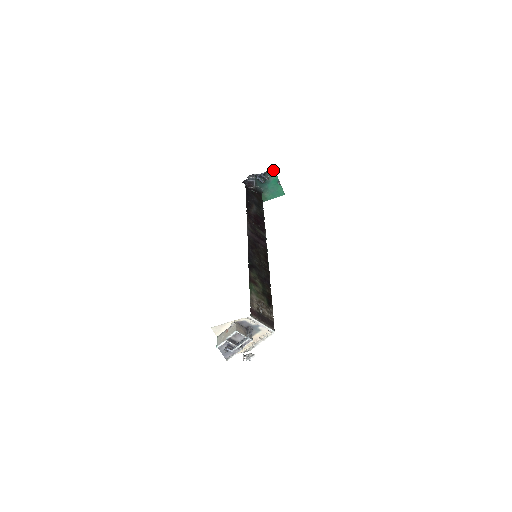
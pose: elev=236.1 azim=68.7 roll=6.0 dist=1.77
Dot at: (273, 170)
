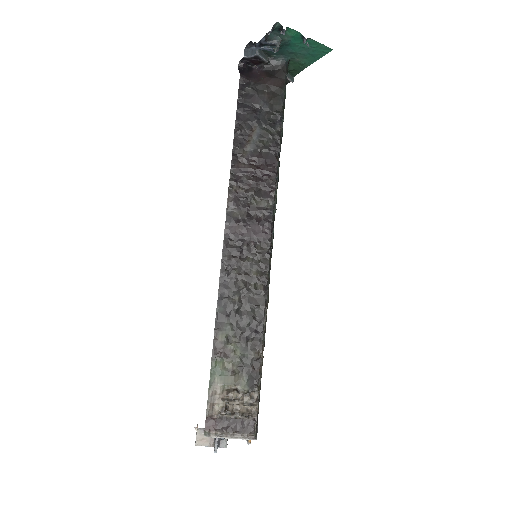
Dot at: (278, 25)
